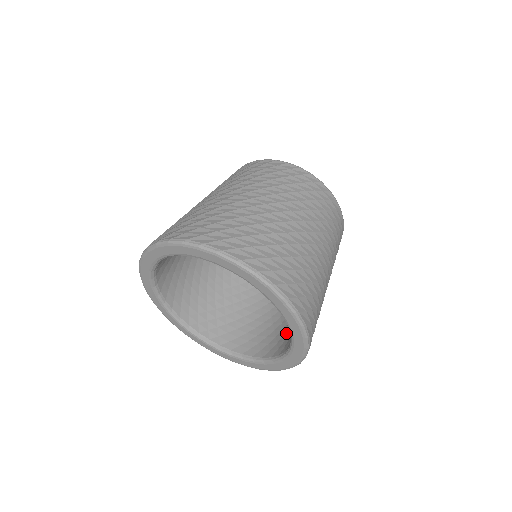
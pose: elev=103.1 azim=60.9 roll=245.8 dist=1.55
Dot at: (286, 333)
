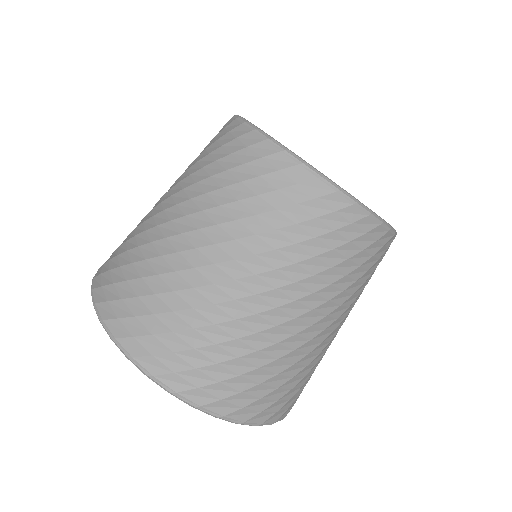
Dot at: occluded
